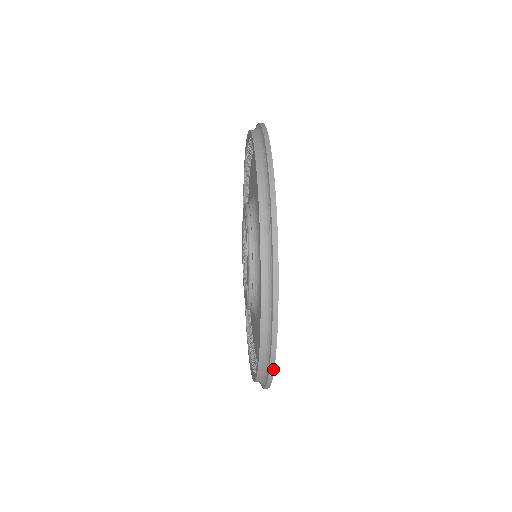
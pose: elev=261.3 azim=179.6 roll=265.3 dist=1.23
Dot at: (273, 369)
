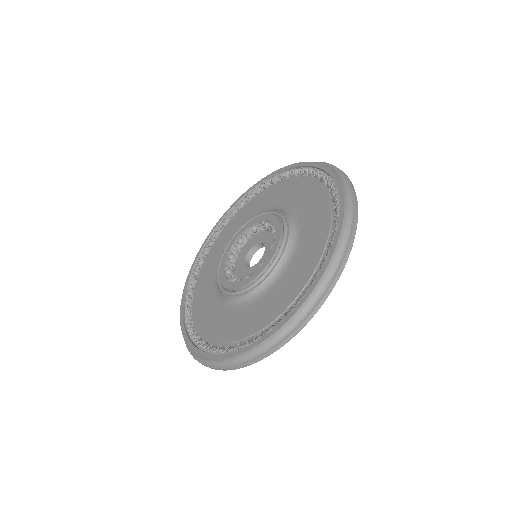
Dot at: (309, 320)
